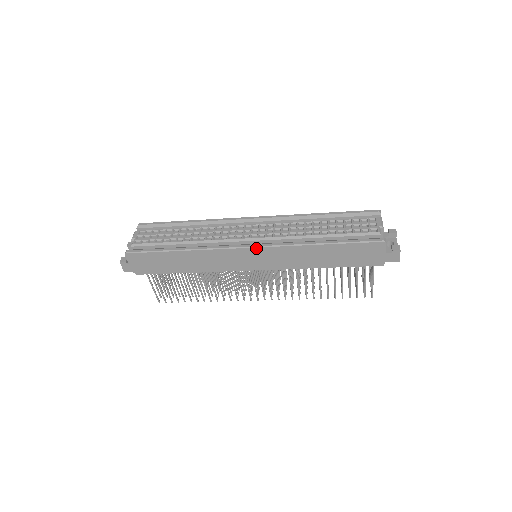
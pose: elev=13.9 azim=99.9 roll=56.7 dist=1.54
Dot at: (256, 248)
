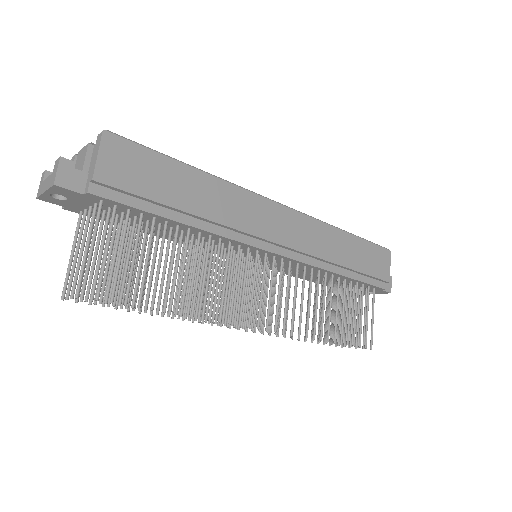
Dot at: (291, 210)
